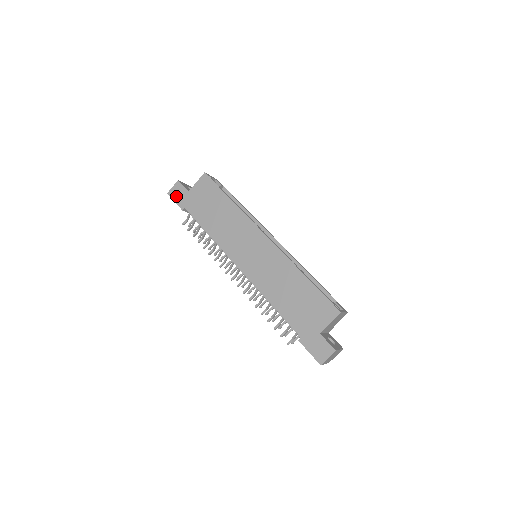
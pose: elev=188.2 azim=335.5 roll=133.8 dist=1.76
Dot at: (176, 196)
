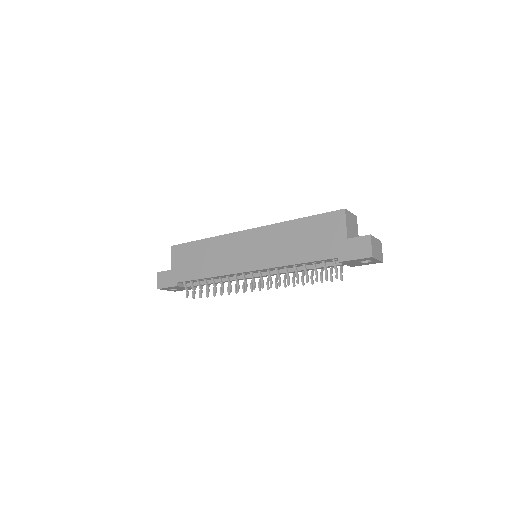
Dot at: (165, 283)
